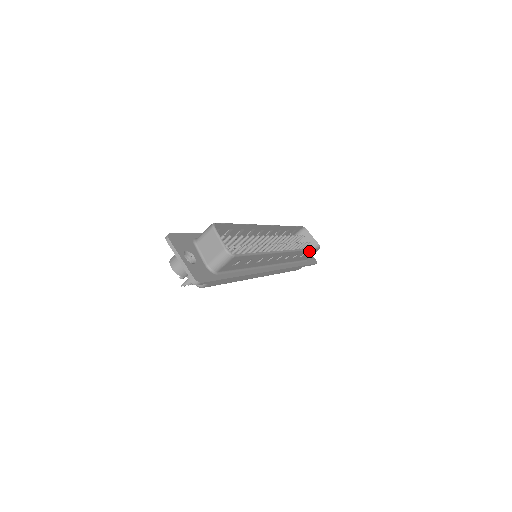
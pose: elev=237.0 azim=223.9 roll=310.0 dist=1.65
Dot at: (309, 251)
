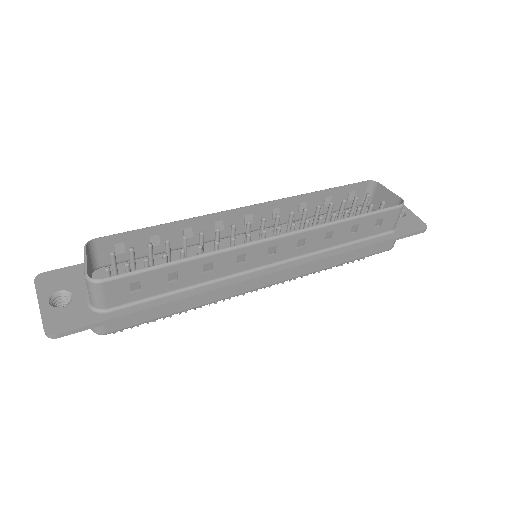
Dot at: (367, 218)
